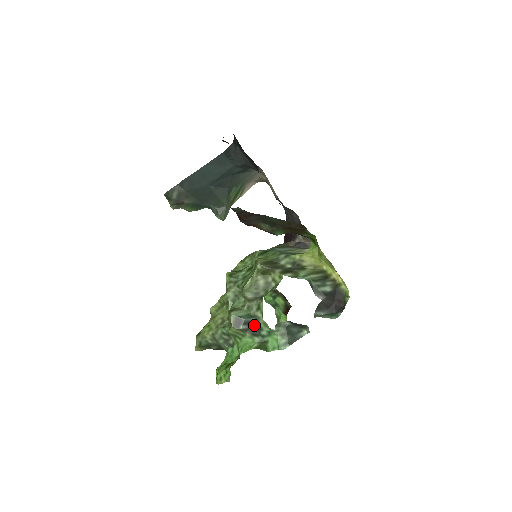
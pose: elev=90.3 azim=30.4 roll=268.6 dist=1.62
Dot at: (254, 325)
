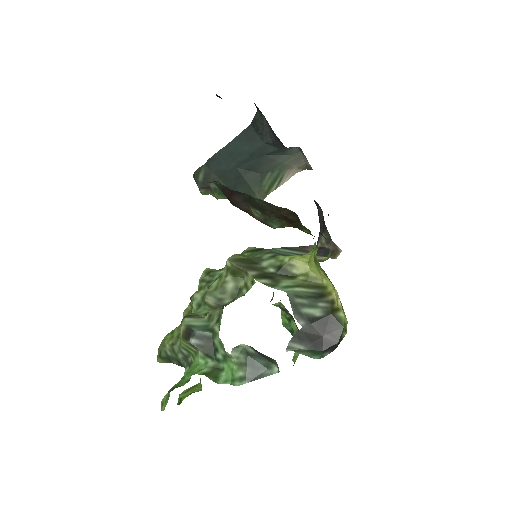
Dot at: (209, 342)
